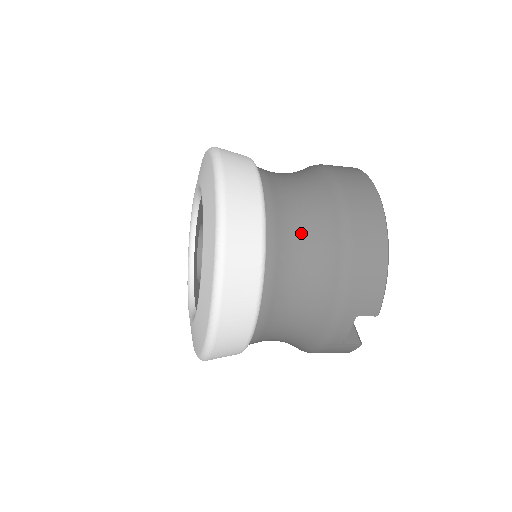
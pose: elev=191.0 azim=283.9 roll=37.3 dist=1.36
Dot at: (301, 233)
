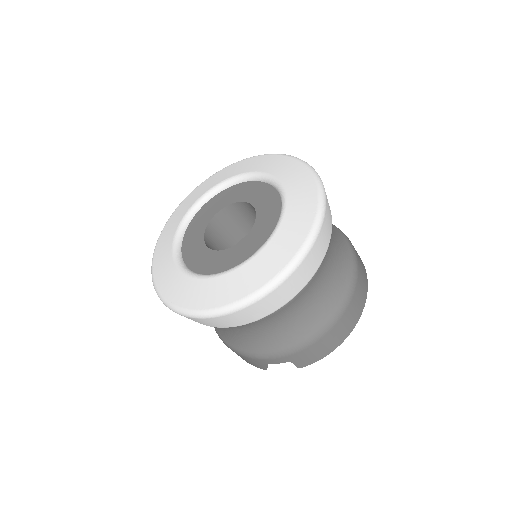
Dot at: (318, 293)
